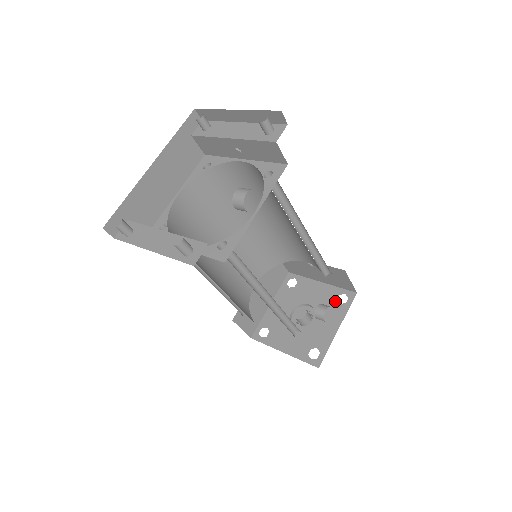
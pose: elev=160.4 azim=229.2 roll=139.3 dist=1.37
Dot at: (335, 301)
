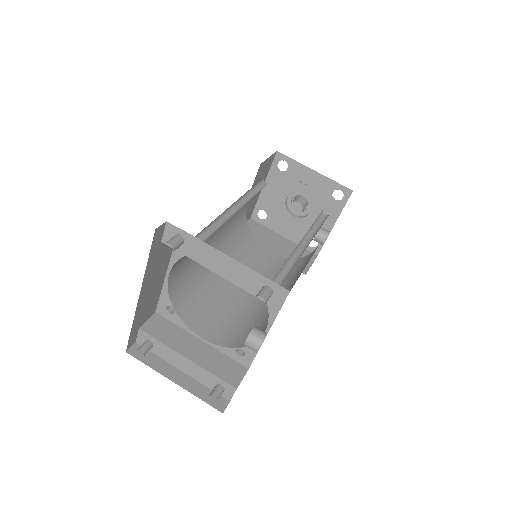
Dot at: (330, 196)
